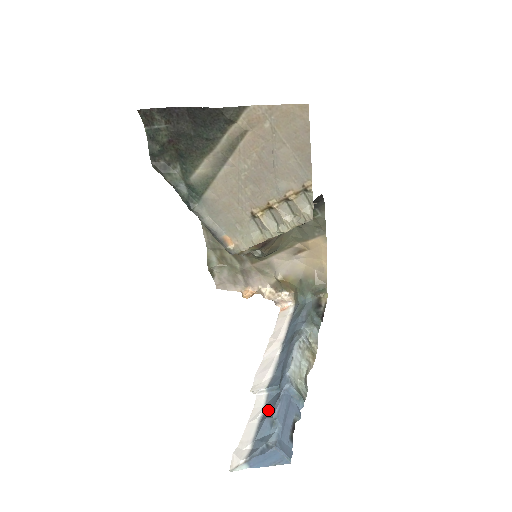
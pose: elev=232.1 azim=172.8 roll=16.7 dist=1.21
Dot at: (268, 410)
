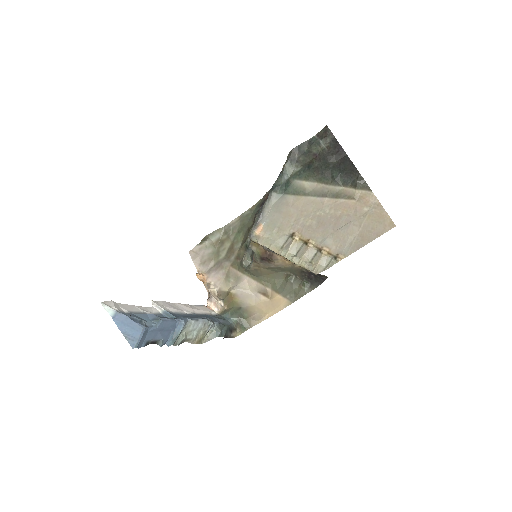
Dot at: occluded
